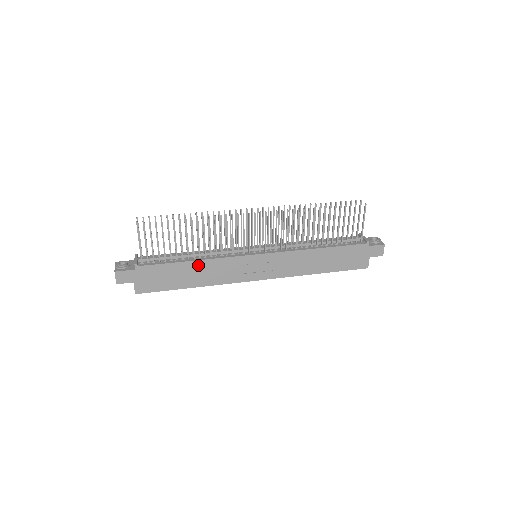
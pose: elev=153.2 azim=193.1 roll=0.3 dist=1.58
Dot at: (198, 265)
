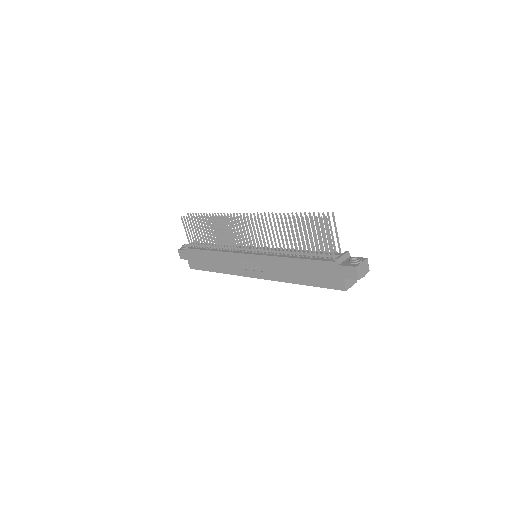
Dot at: (215, 255)
